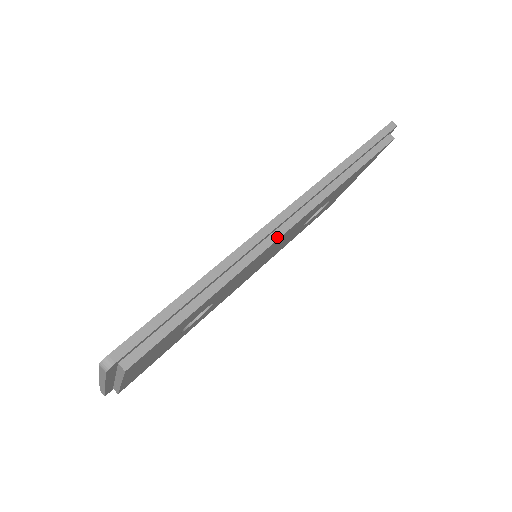
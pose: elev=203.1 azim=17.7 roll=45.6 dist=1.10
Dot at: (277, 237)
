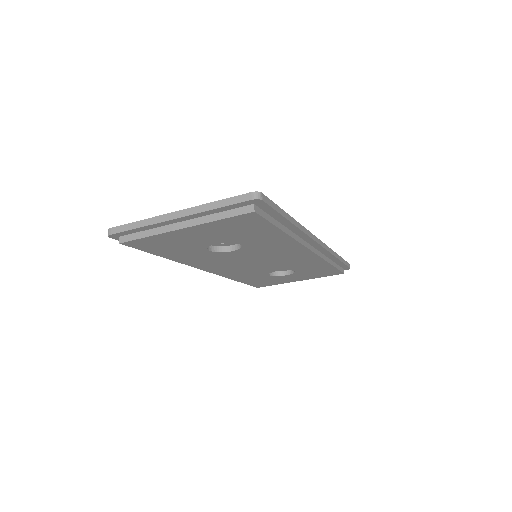
Dot at: (309, 247)
